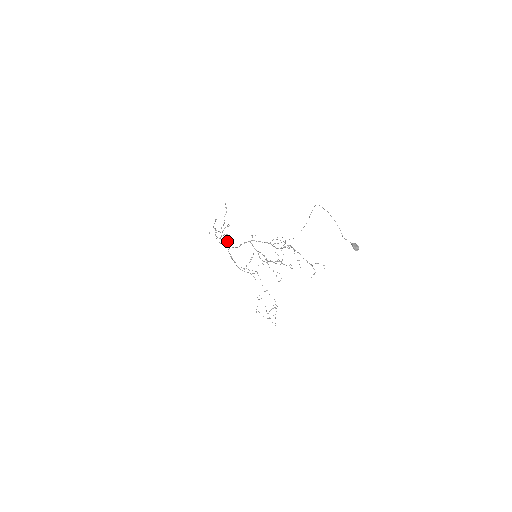
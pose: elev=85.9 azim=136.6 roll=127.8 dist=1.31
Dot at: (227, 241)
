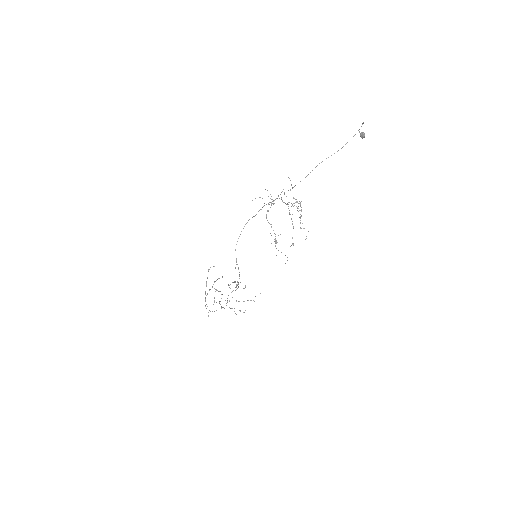
Dot at: occluded
